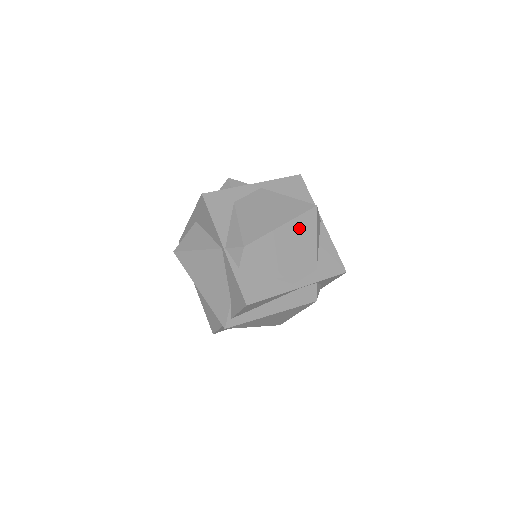
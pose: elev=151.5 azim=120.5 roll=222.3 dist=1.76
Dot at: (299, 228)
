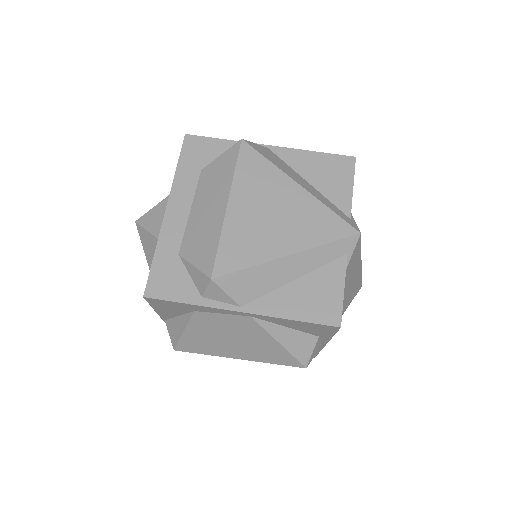
Dot at: occluded
